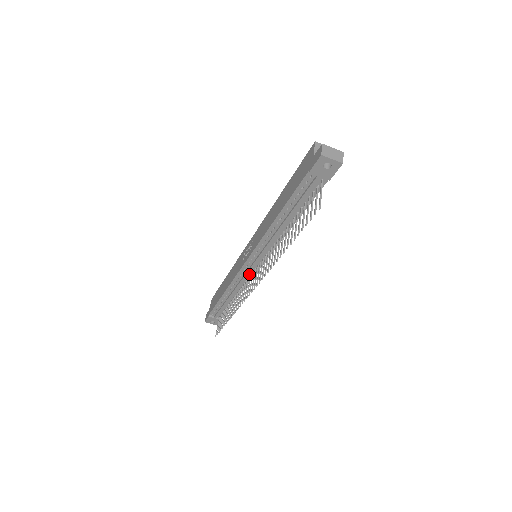
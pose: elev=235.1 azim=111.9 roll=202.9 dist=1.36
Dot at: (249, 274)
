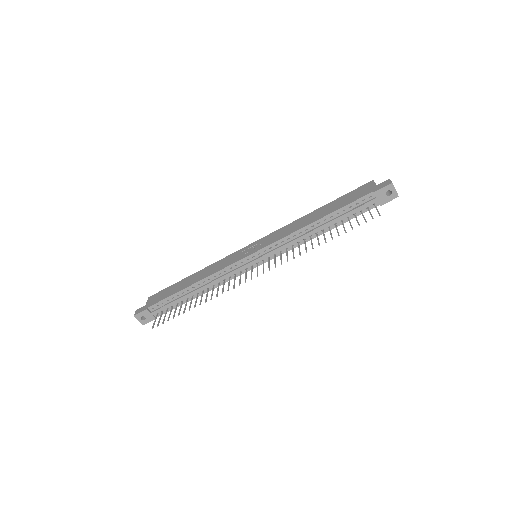
Dot at: (240, 270)
